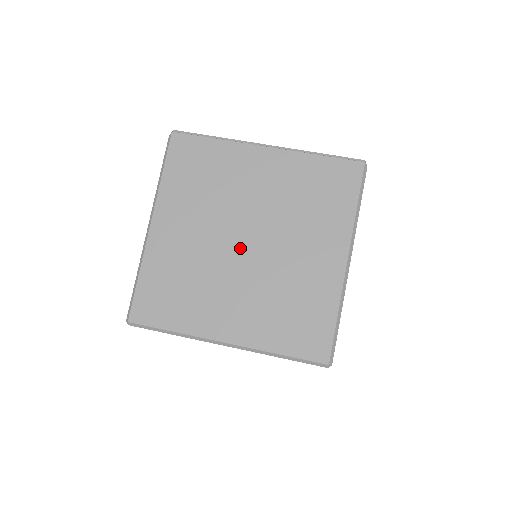
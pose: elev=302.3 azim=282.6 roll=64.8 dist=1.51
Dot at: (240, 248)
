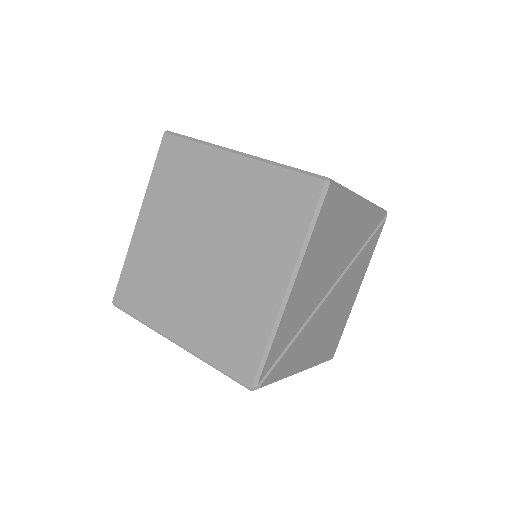
Dot at: occluded
